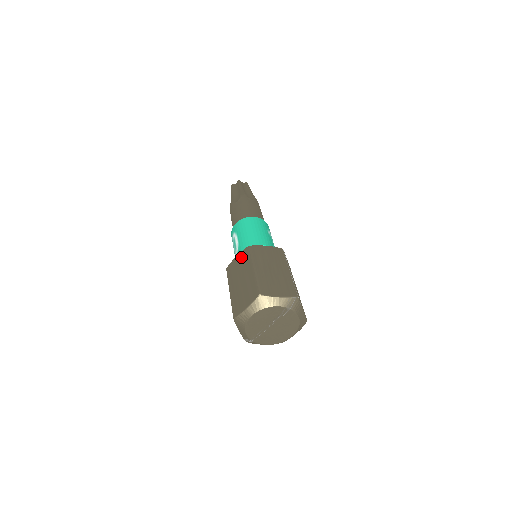
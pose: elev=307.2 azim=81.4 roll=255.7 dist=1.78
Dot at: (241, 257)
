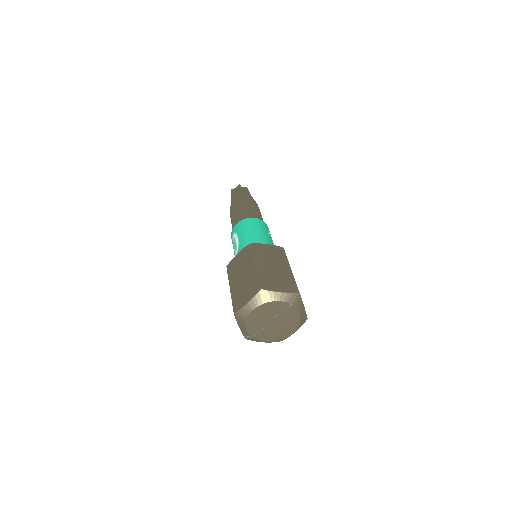
Dot at: (242, 254)
